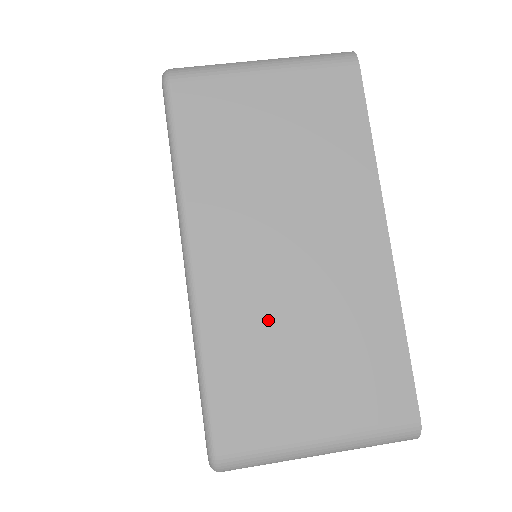
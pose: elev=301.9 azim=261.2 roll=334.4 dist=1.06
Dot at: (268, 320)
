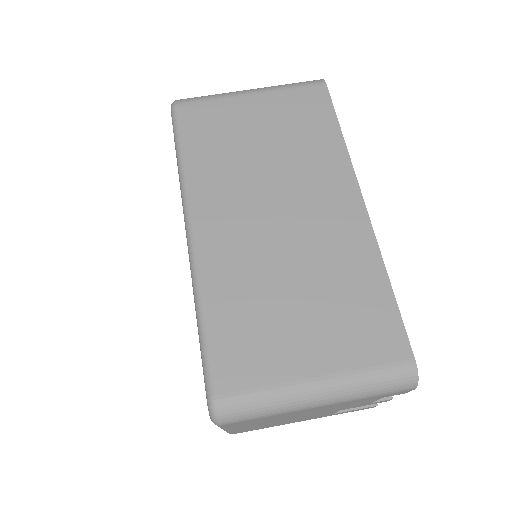
Dot at: (261, 275)
